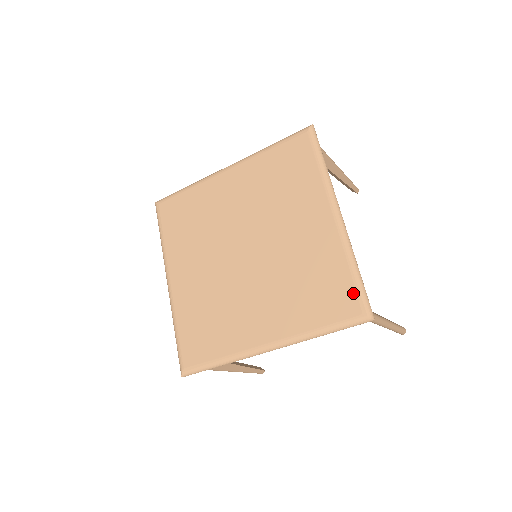
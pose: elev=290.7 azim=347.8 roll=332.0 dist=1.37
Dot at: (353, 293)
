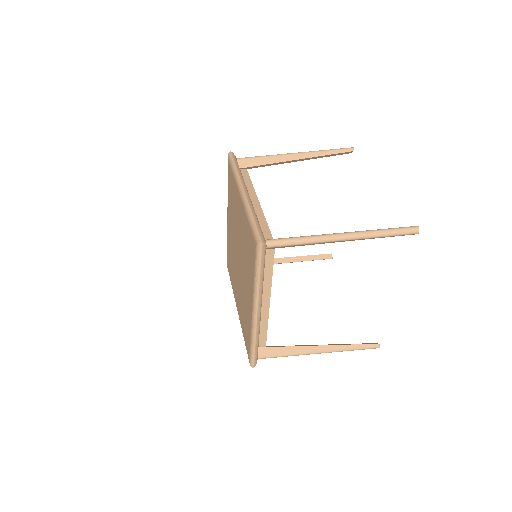
Dot at: (249, 349)
